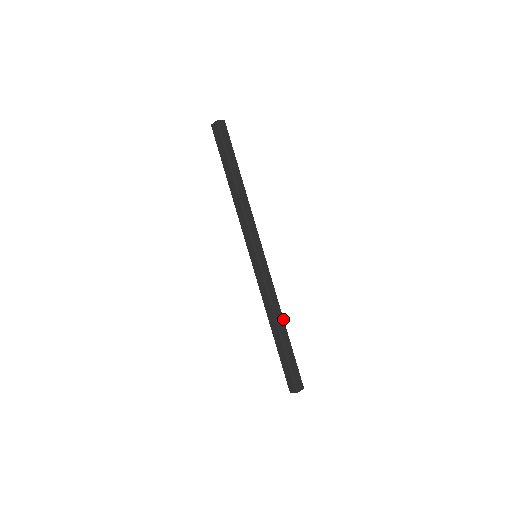
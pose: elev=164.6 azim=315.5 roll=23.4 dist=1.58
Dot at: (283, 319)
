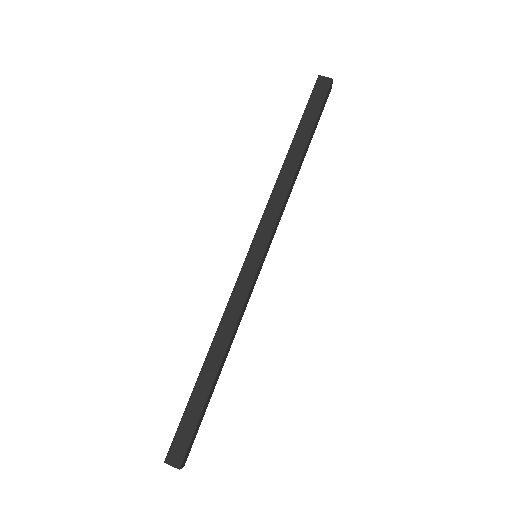
Dot at: occluded
